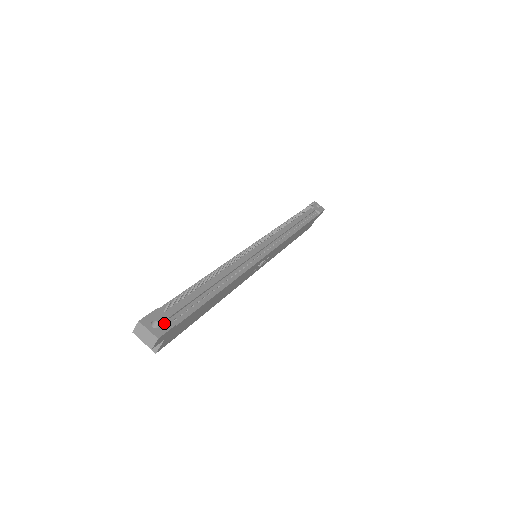
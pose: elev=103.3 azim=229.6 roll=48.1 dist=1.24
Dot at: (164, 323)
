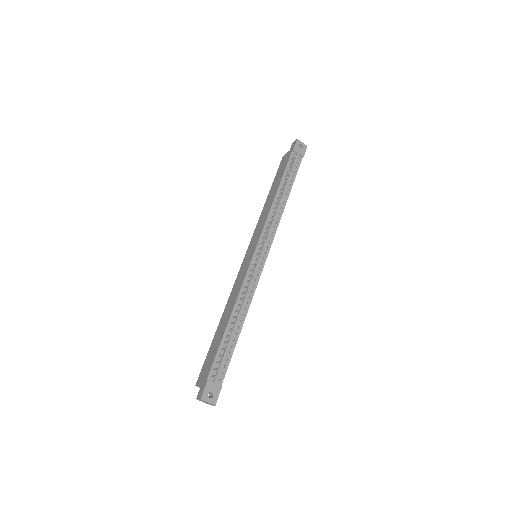
Dot at: (215, 390)
